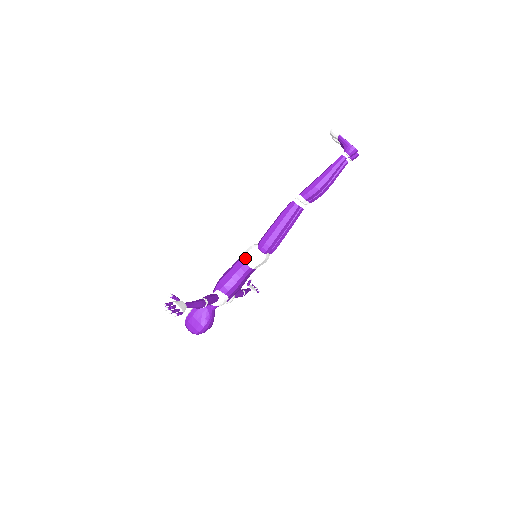
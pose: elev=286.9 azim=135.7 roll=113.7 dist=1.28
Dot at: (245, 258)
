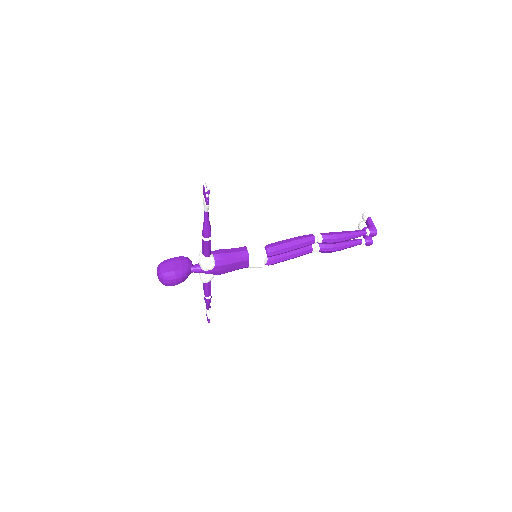
Dot at: (250, 247)
